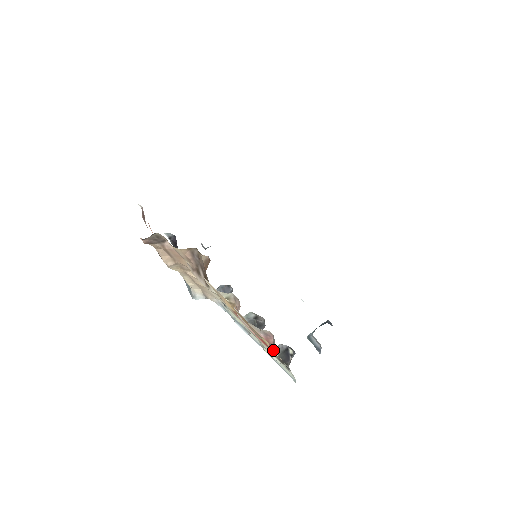
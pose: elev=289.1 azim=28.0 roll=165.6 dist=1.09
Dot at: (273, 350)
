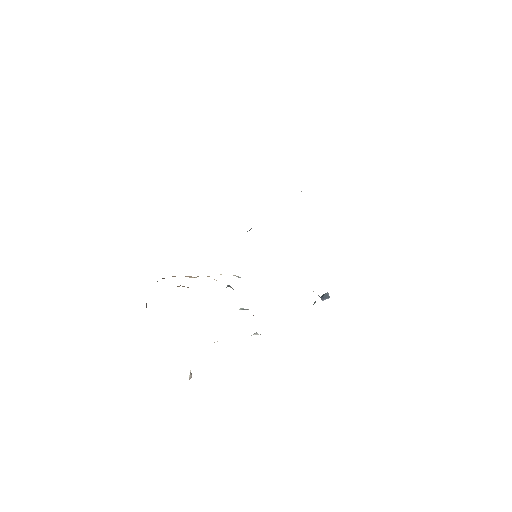
Dot at: occluded
